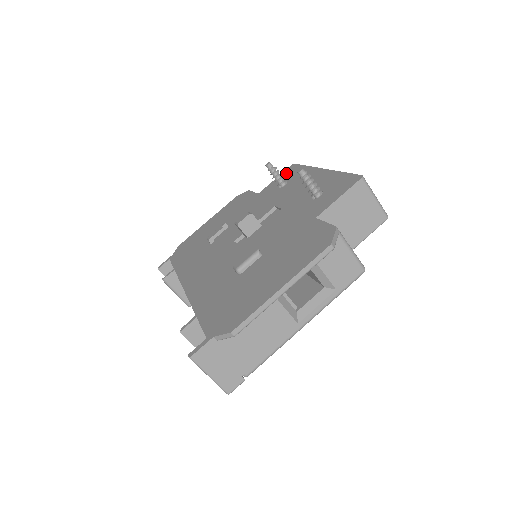
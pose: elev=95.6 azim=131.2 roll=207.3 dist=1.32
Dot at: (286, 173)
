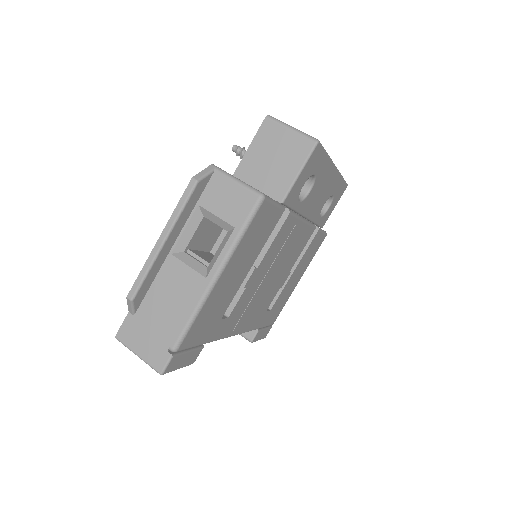
Dot at: occluded
